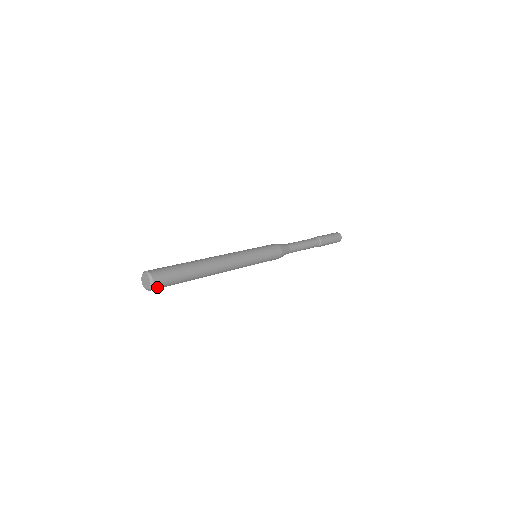
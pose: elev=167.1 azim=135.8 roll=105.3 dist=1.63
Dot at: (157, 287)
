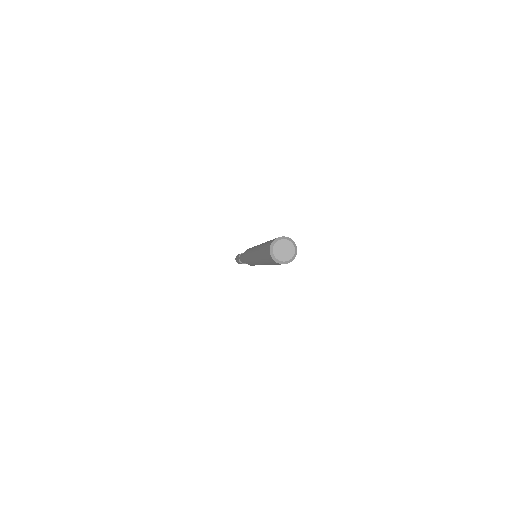
Dot at: occluded
